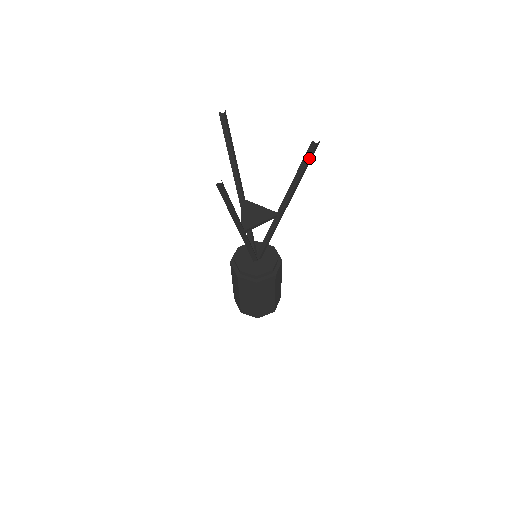
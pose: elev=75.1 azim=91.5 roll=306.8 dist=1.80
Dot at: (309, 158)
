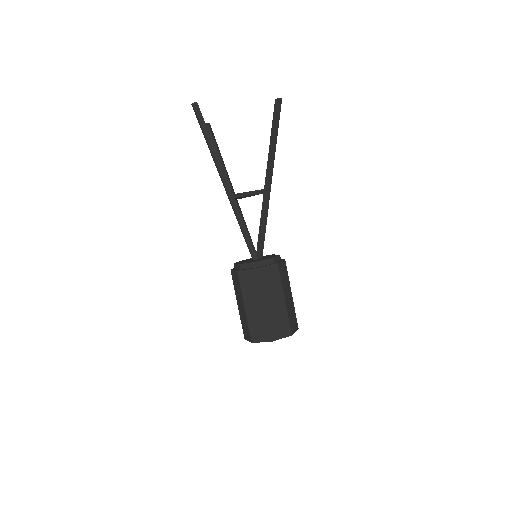
Dot at: (277, 115)
